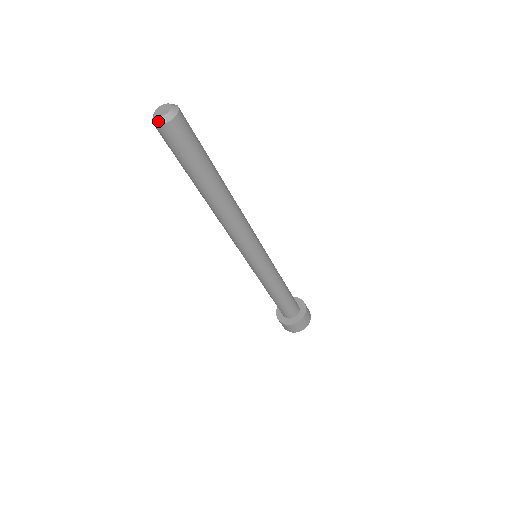
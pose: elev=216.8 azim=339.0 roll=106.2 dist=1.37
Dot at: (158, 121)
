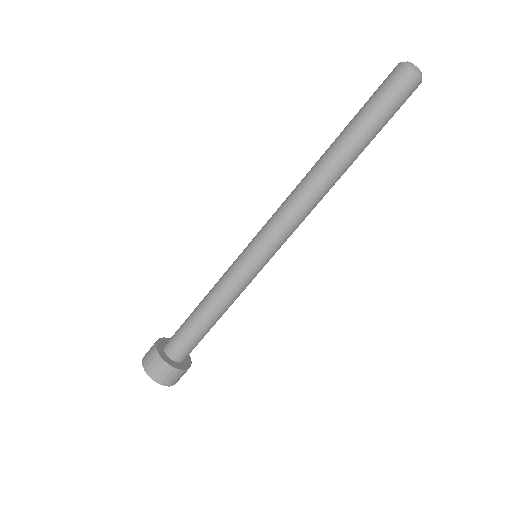
Dot at: (416, 69)
